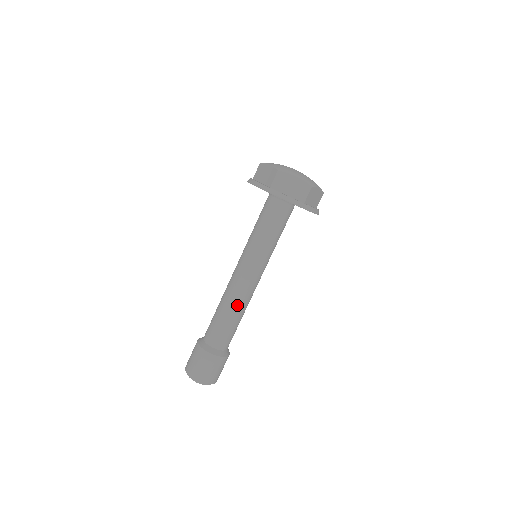
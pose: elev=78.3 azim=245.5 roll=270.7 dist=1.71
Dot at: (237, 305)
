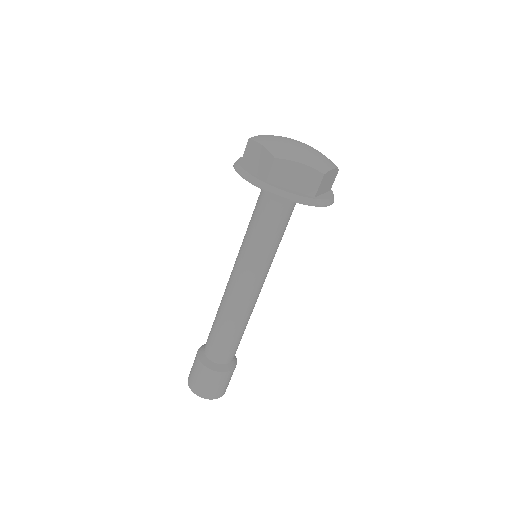
Dot at: (239, 317)
